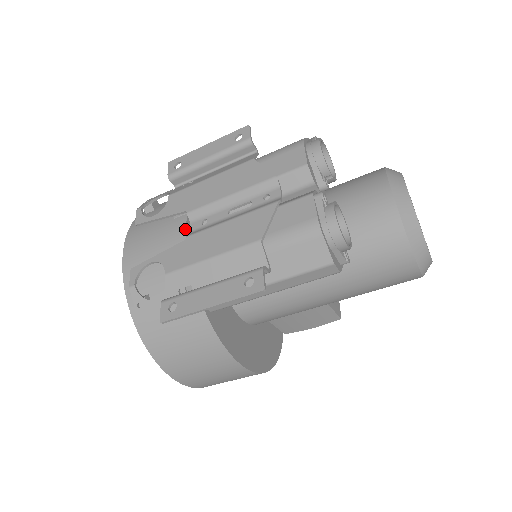
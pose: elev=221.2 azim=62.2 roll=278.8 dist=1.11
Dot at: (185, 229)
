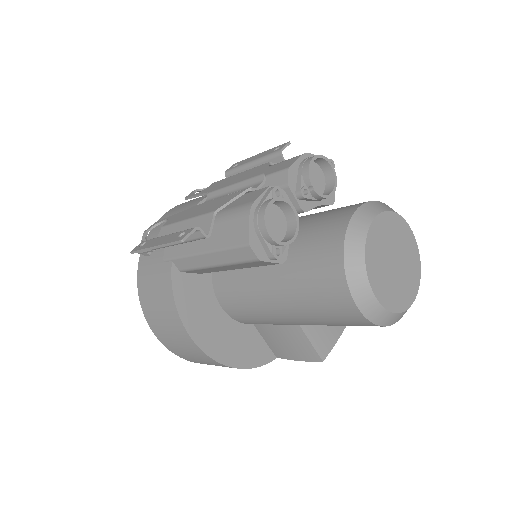
Dot at: (198, 203)
